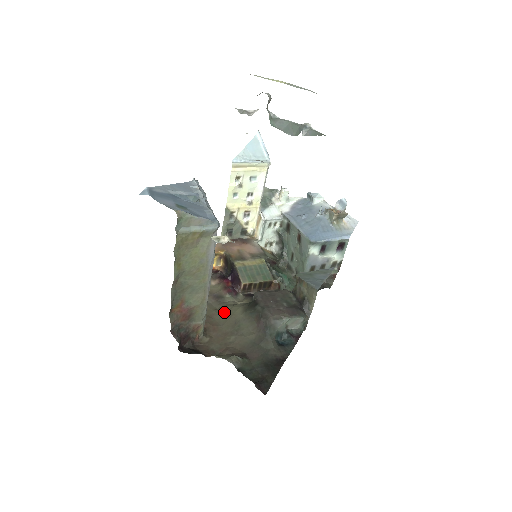
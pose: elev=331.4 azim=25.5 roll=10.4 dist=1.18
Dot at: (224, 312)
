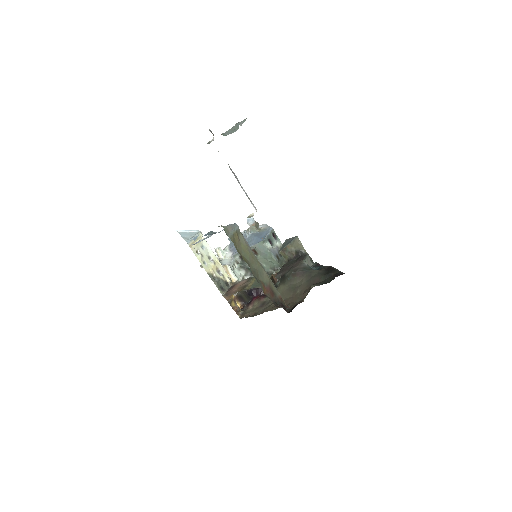
Dot at: occluded
